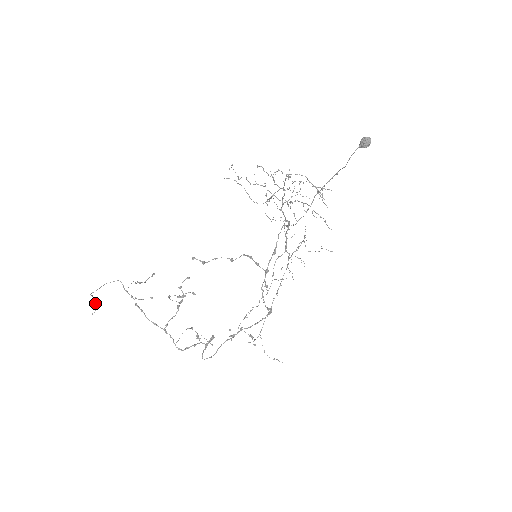
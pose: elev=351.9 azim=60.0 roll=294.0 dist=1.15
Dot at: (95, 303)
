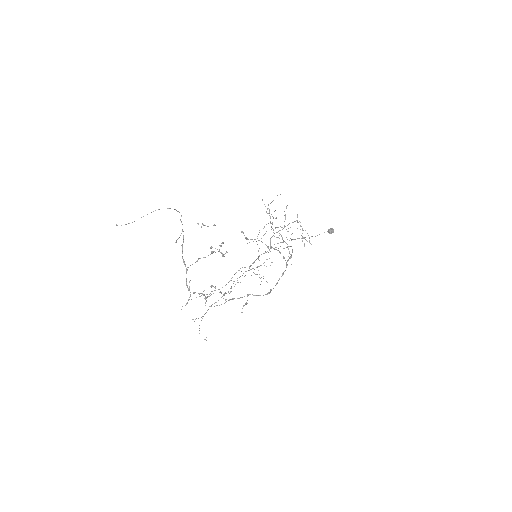
Dot at: occluded
